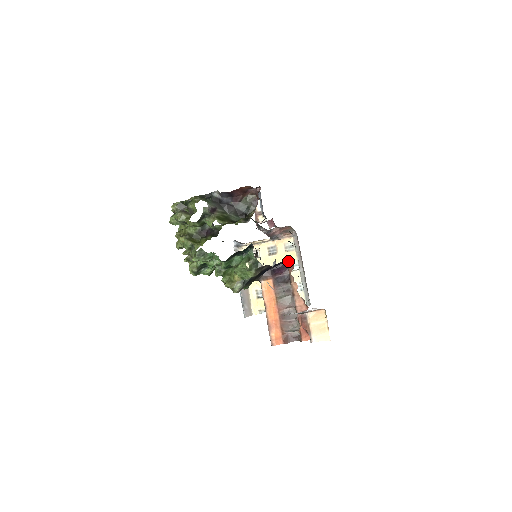
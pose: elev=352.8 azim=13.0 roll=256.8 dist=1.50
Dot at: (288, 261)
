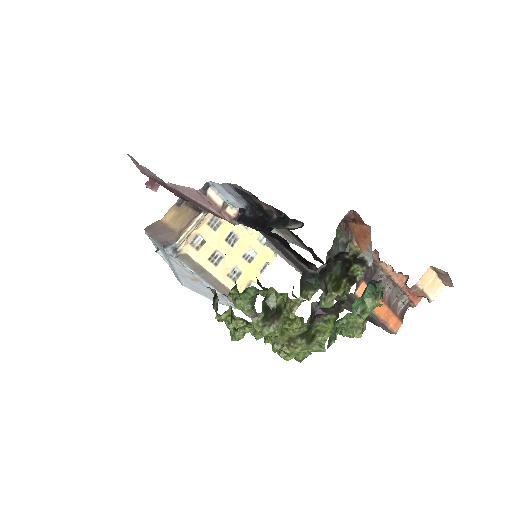
Dot at: occluded
